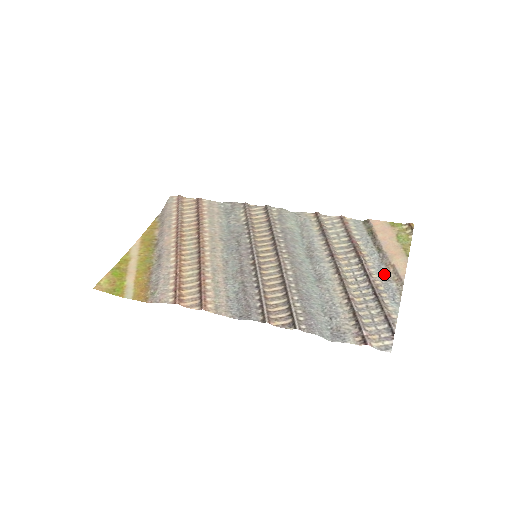
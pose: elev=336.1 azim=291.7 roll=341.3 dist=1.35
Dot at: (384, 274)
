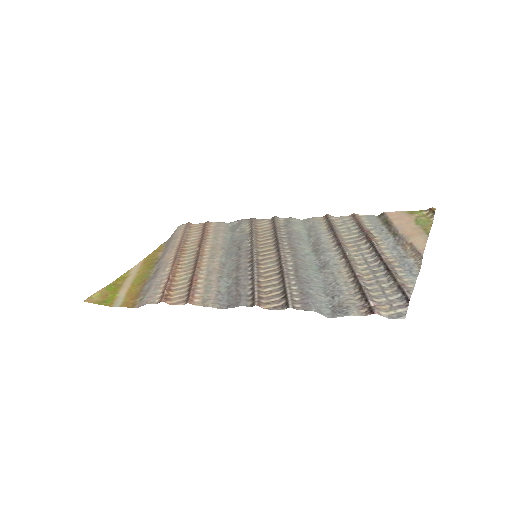
Dot at: (399, 252)
